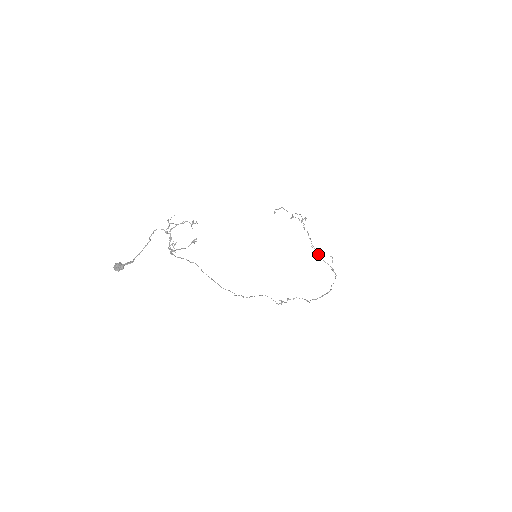
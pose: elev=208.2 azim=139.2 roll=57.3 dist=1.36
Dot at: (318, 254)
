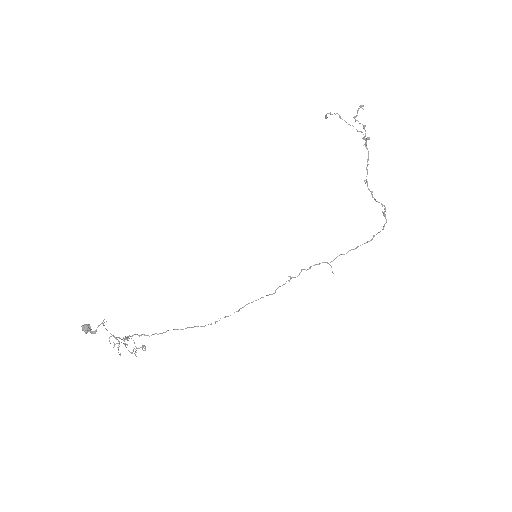
Dot at: occluded
